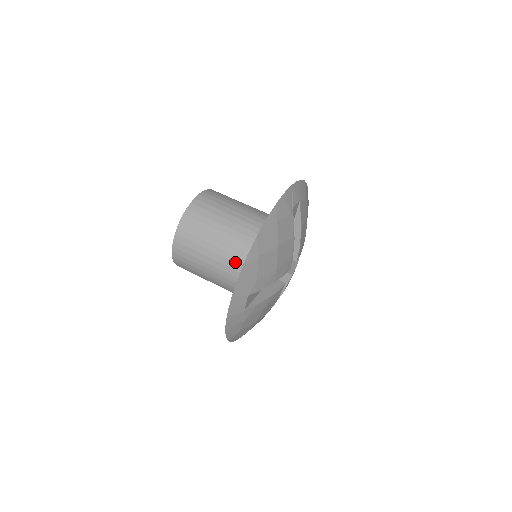
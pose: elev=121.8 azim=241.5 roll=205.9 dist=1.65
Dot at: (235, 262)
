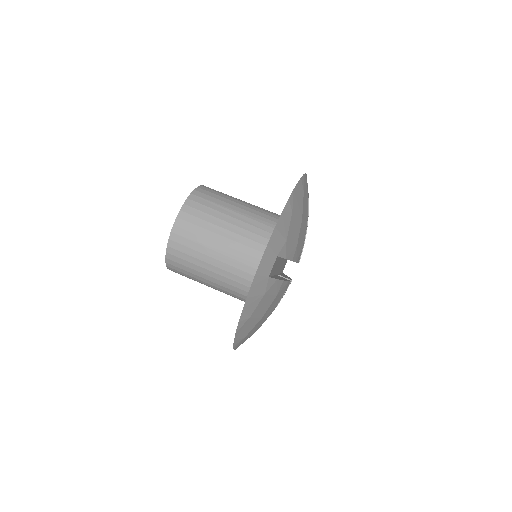
Dot at: (250, 238)
